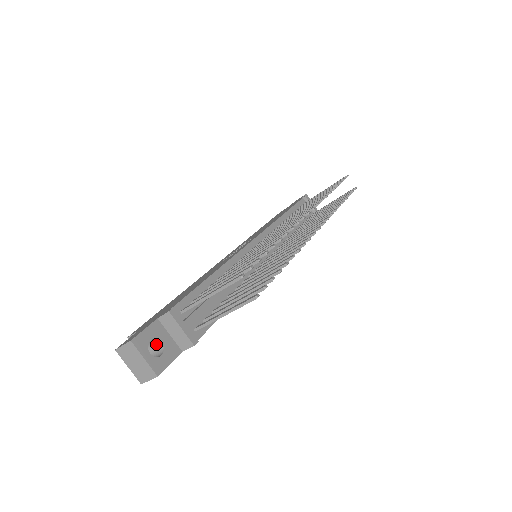
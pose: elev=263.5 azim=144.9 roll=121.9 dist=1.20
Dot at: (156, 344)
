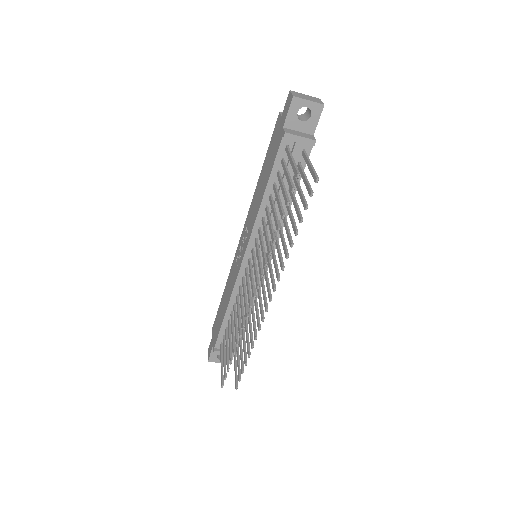
Dot at: occluded
